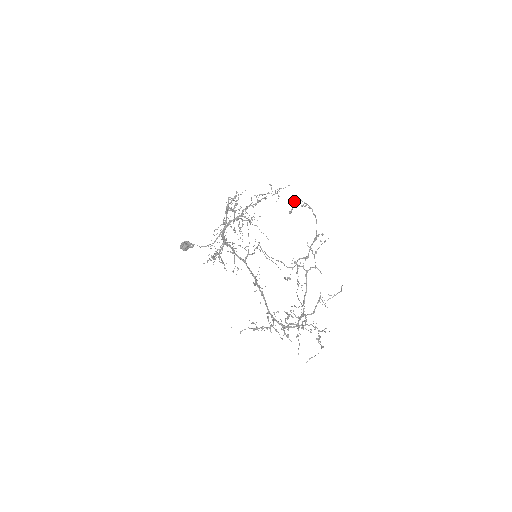
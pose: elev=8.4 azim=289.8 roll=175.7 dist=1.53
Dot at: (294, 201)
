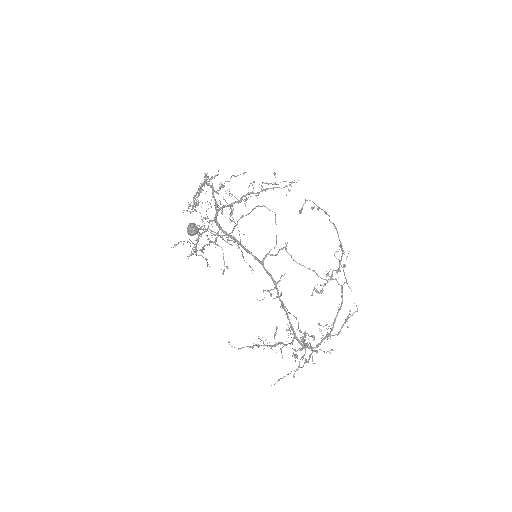
Dot at: occluded
